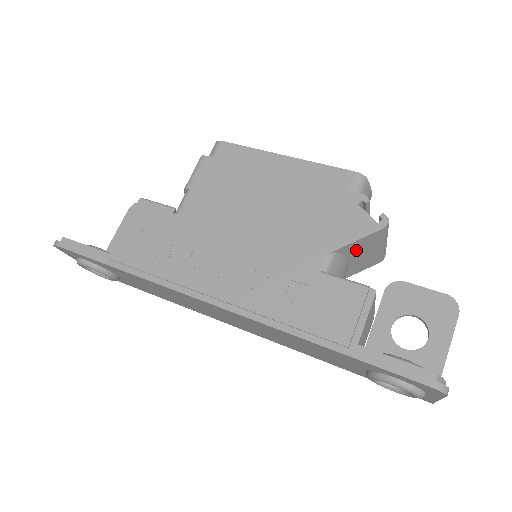
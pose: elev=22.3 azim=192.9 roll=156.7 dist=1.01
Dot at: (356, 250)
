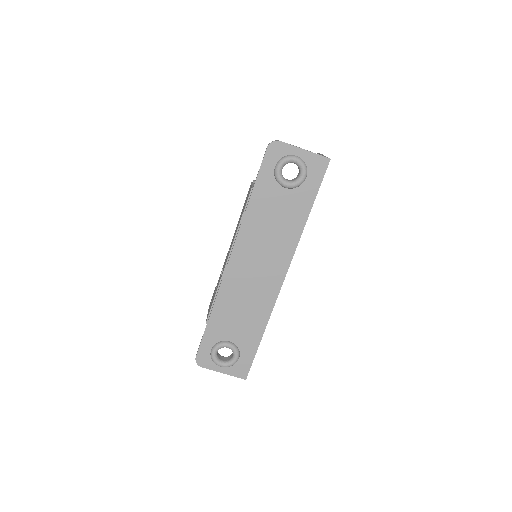
Dot at: occluded
